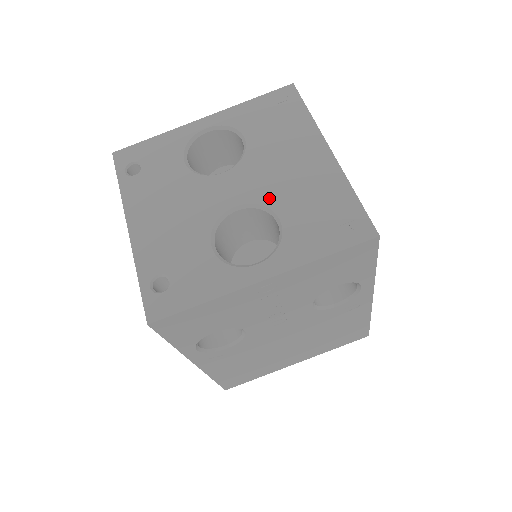
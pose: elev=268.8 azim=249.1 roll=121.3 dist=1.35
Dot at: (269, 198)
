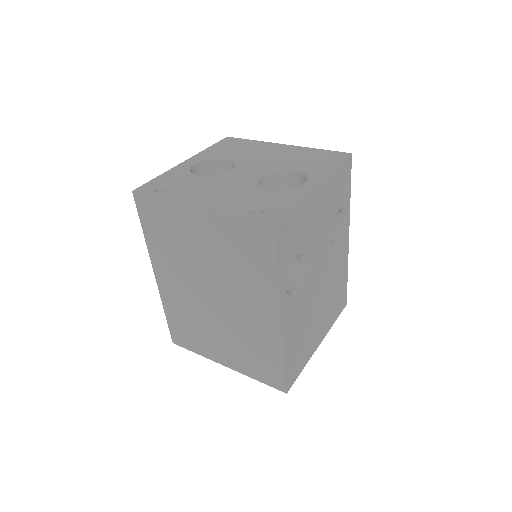
Dot at: (276, 165)
